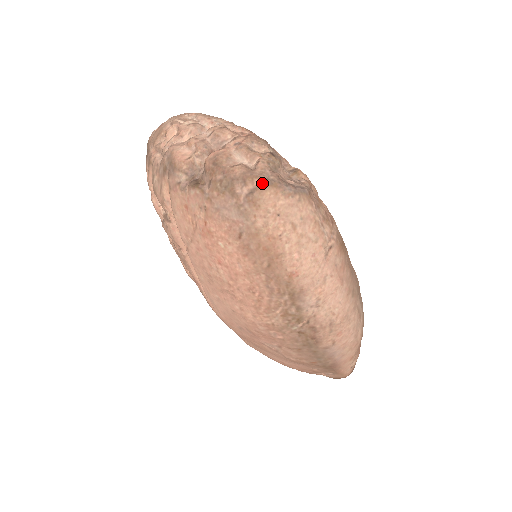
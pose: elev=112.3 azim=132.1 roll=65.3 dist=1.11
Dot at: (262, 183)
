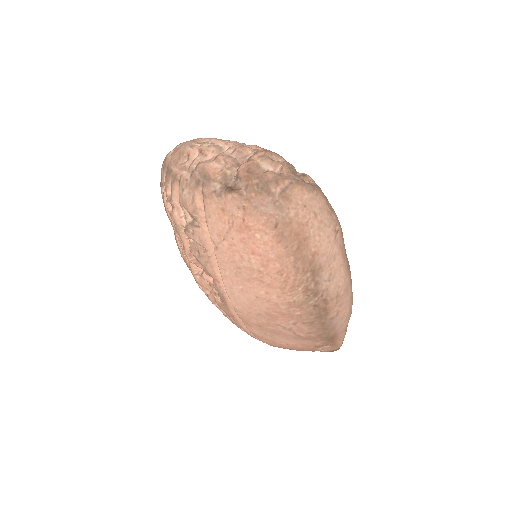
Dot at: (291, 183)
